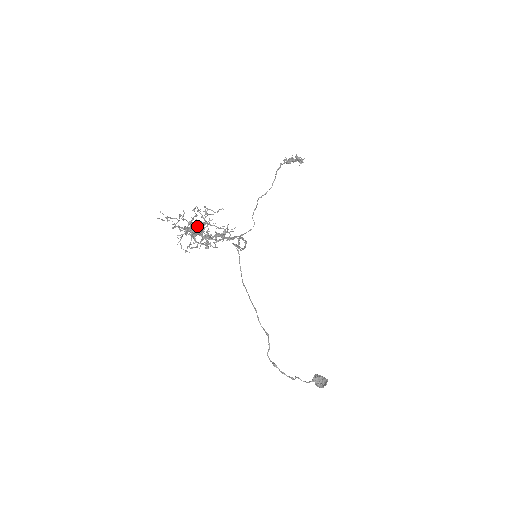
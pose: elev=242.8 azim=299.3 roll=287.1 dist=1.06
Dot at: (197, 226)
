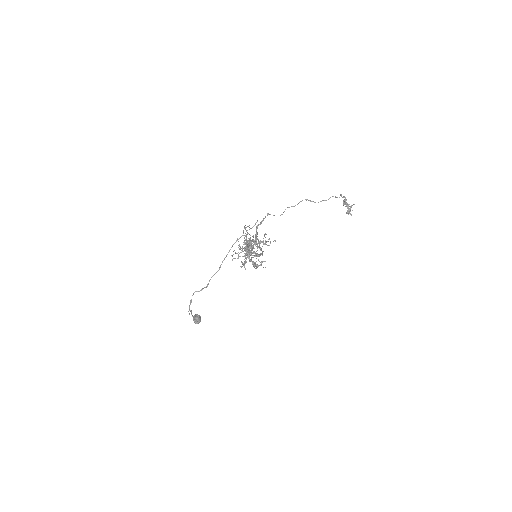
Dot at: occluded
